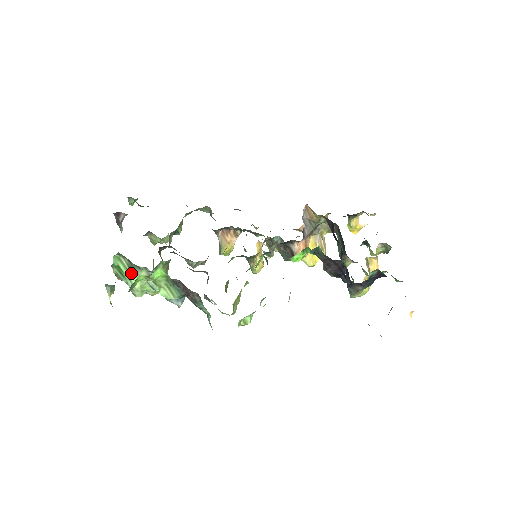
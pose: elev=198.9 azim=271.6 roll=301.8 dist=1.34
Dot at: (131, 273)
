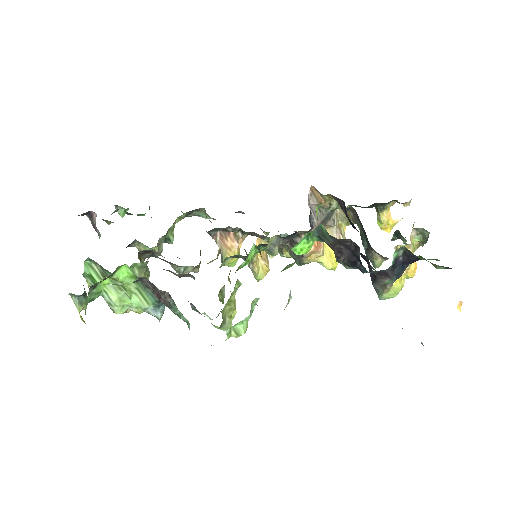
Dot at: occluded
